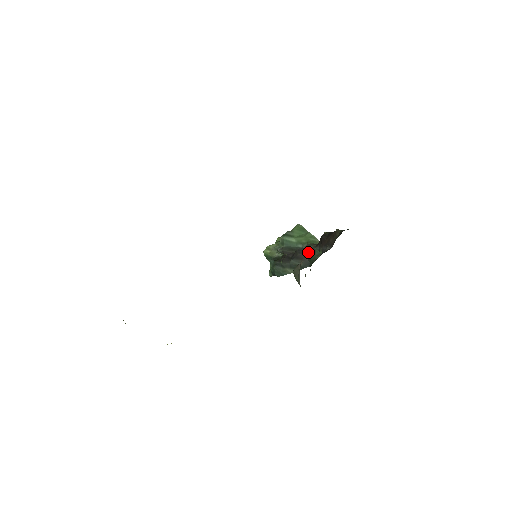
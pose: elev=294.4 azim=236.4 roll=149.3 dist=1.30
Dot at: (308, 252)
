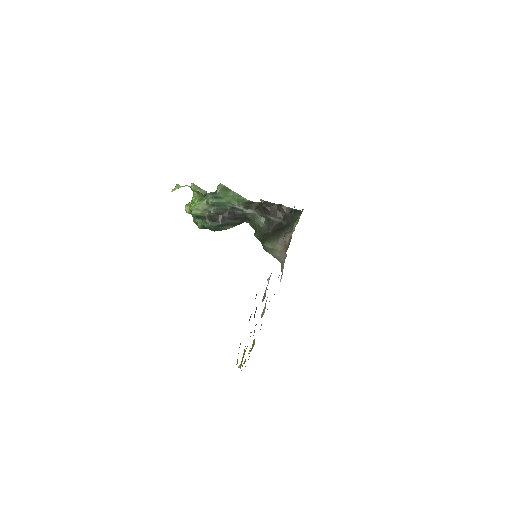
Dot at: (248, 215)
